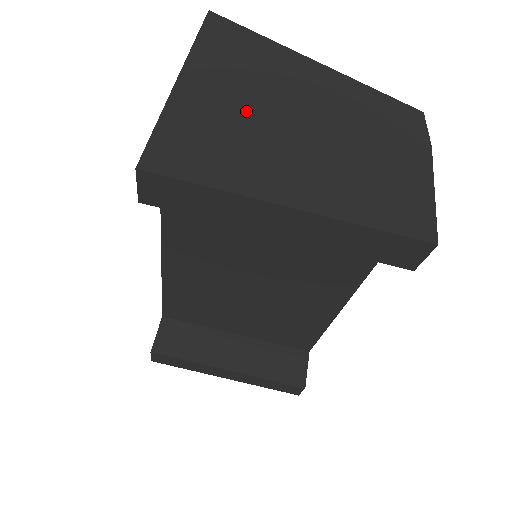
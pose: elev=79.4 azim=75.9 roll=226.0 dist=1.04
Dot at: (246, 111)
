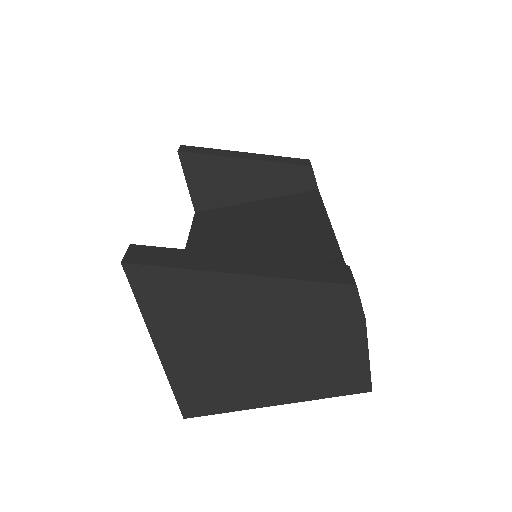
Dot at: (218, 355)
